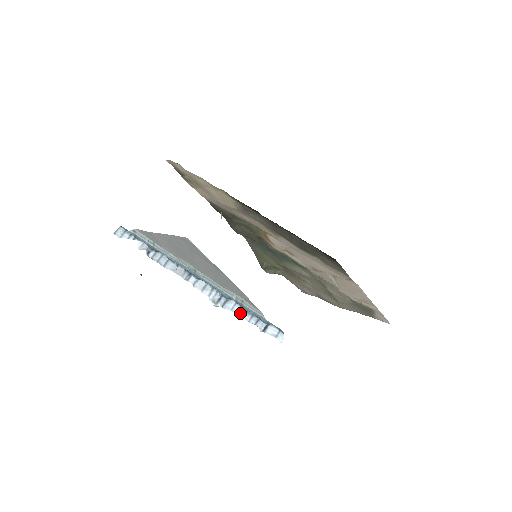
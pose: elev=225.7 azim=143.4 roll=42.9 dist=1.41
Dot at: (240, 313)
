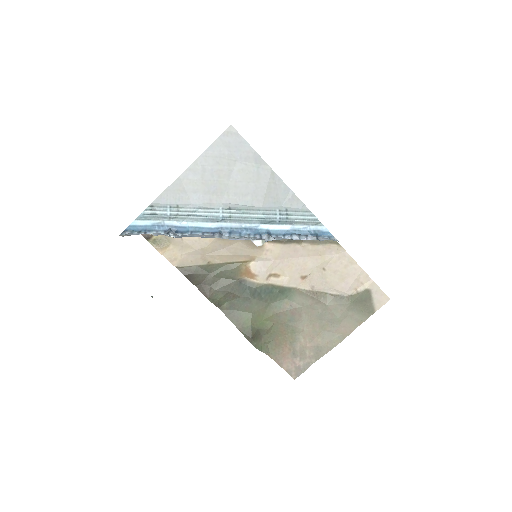
Dot at: occluded
